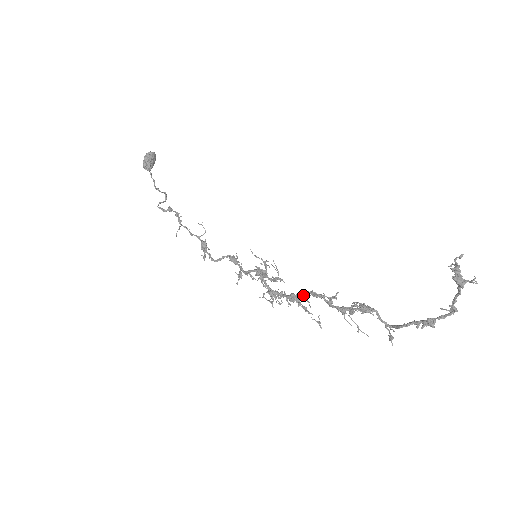
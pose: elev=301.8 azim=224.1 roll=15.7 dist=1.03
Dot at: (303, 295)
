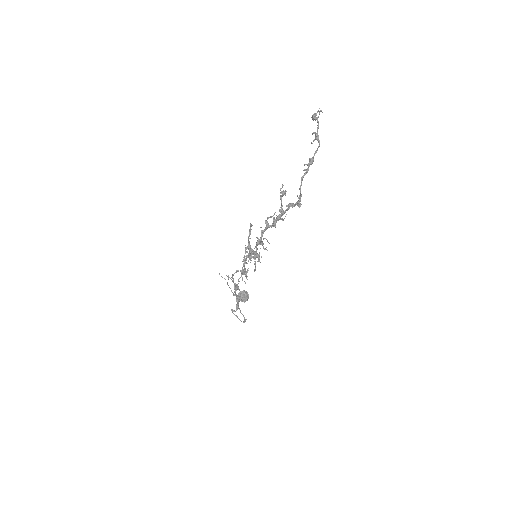
Dot at: (261, 231)
